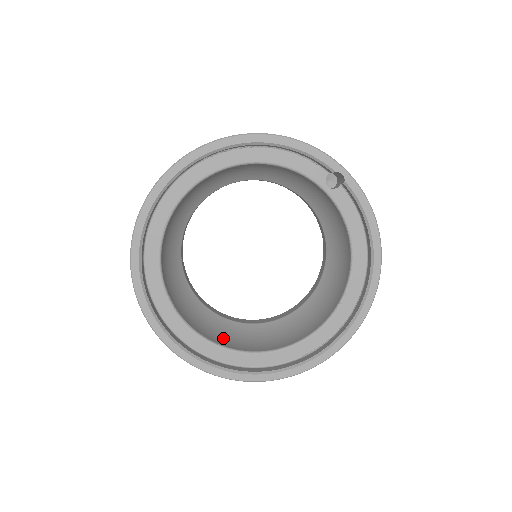
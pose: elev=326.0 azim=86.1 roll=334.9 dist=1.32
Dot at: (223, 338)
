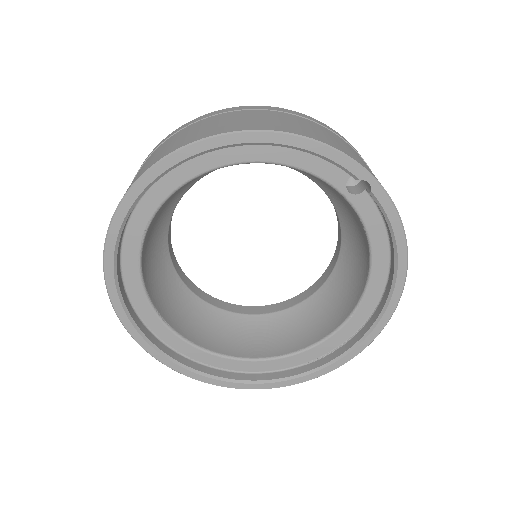
Dot at: (218, 339)
